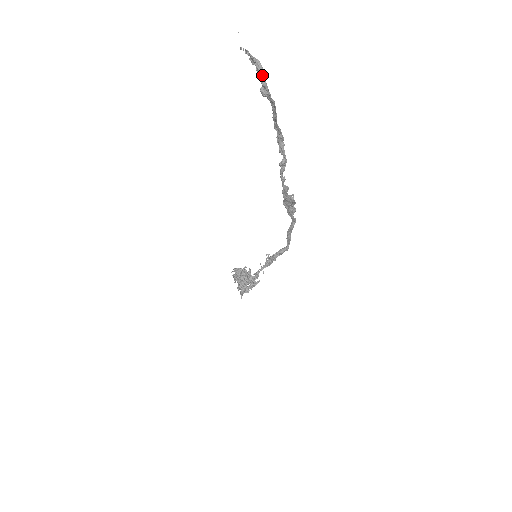
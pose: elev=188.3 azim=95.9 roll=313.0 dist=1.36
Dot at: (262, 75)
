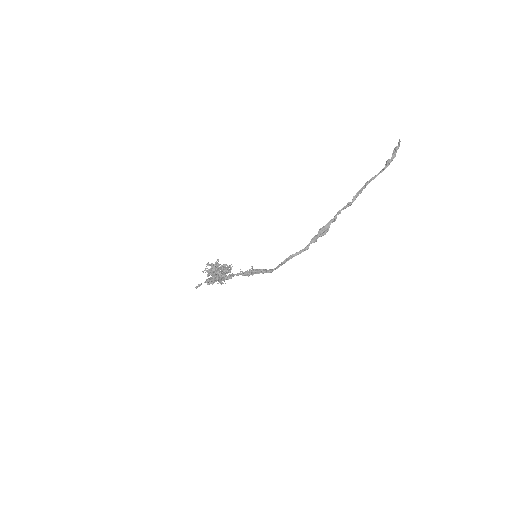
Dot at: (395, 155)
